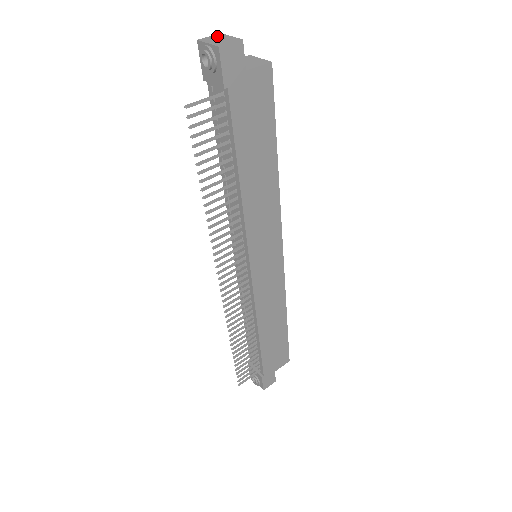
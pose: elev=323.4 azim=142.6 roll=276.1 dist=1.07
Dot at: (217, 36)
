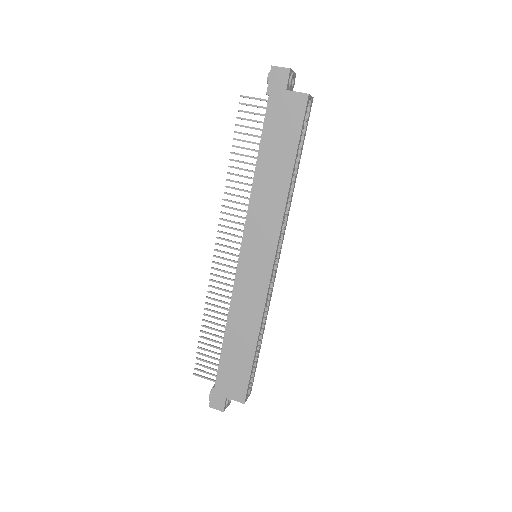
Dot at: occluded
